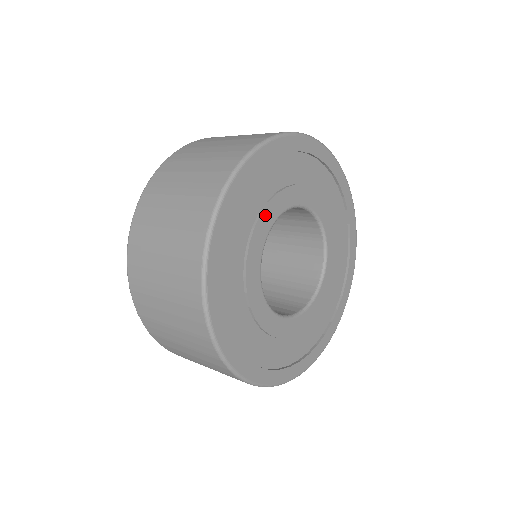
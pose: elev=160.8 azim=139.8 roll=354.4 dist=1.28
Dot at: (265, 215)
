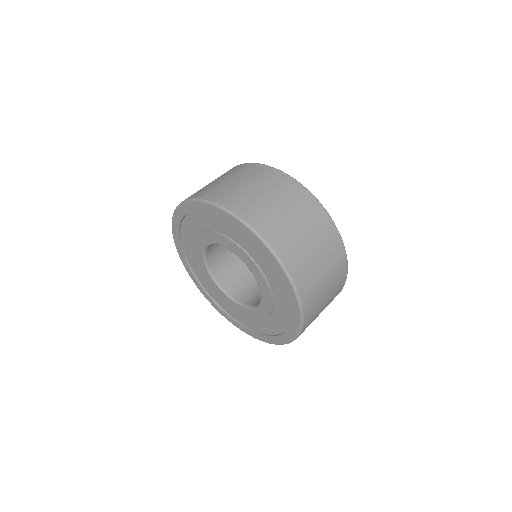
Dot at: occluded
